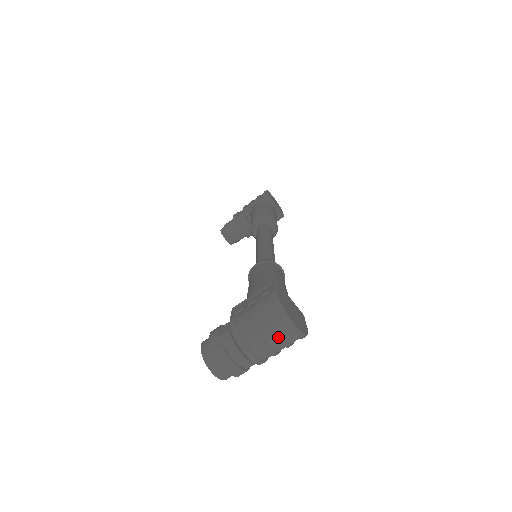
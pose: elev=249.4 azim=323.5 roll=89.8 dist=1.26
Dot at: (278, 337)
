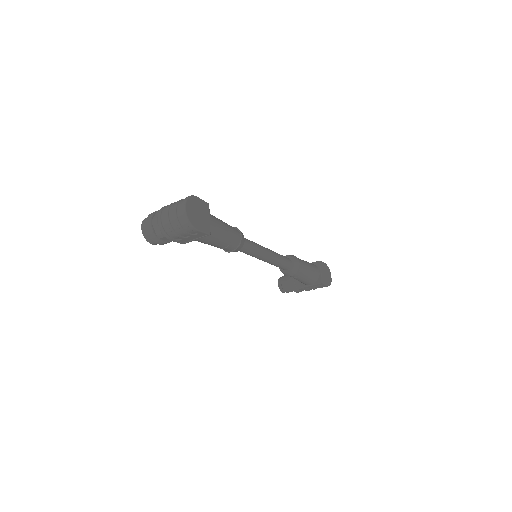
Dot at: (175, 212)
